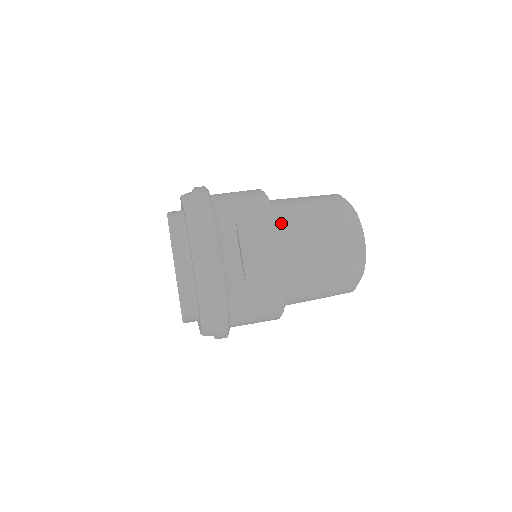
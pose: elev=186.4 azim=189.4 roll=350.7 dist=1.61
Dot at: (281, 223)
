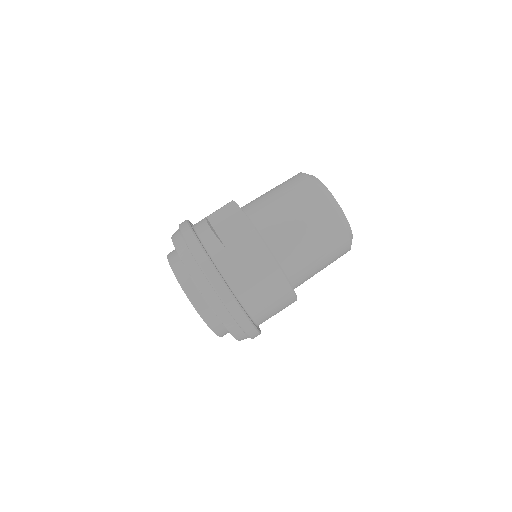
Dot at: (245, 206)
